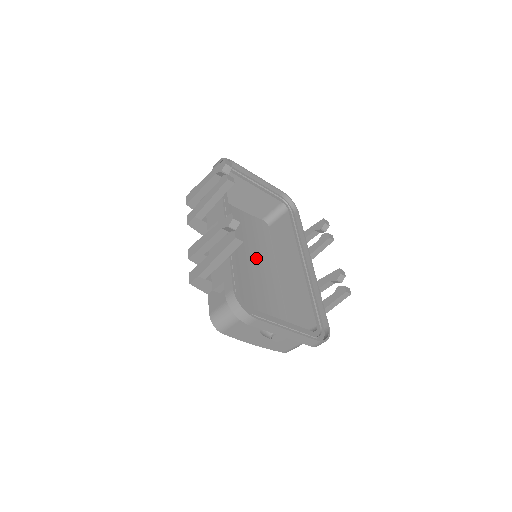
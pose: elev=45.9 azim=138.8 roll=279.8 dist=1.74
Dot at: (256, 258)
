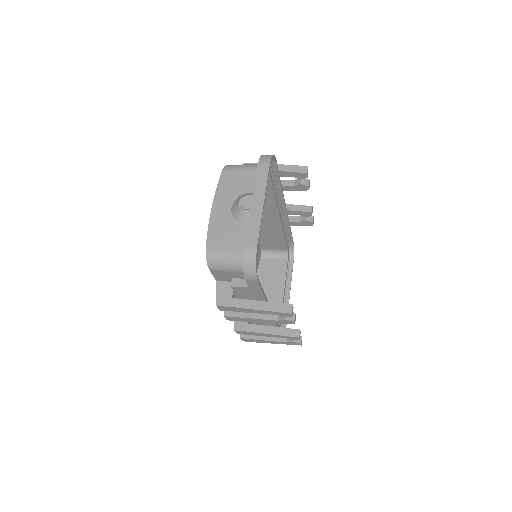
Dot at: occluded
